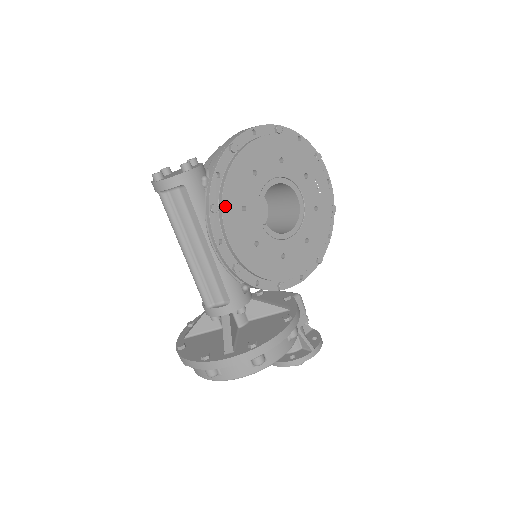
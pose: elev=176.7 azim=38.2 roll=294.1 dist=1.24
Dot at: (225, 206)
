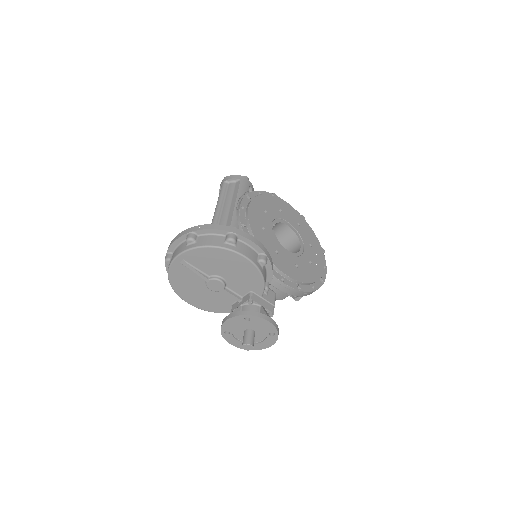
Dot at: (256, 199)
